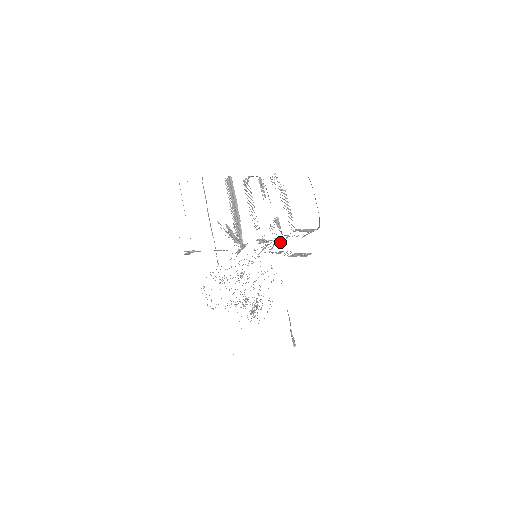
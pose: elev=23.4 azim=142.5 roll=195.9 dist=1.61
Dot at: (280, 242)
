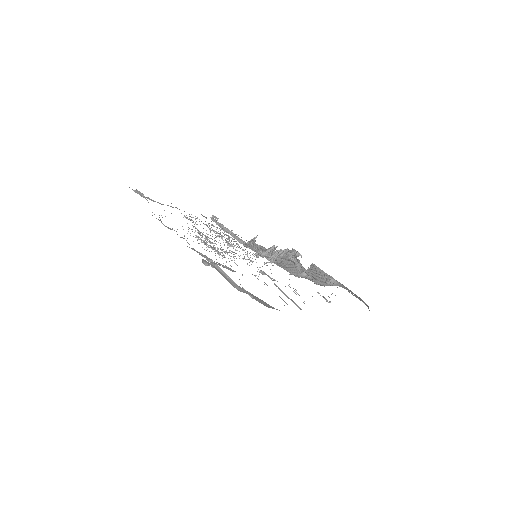
Dot at: occluded
